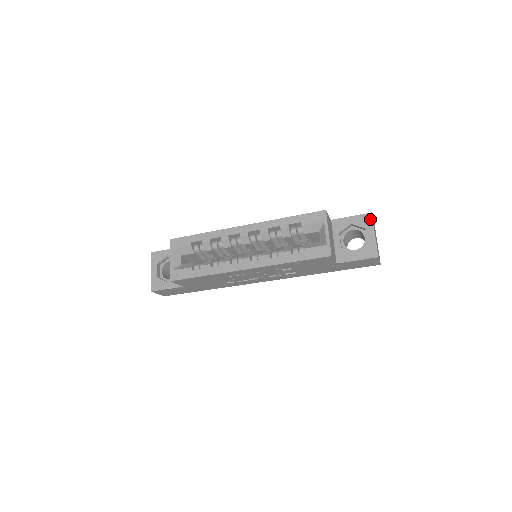
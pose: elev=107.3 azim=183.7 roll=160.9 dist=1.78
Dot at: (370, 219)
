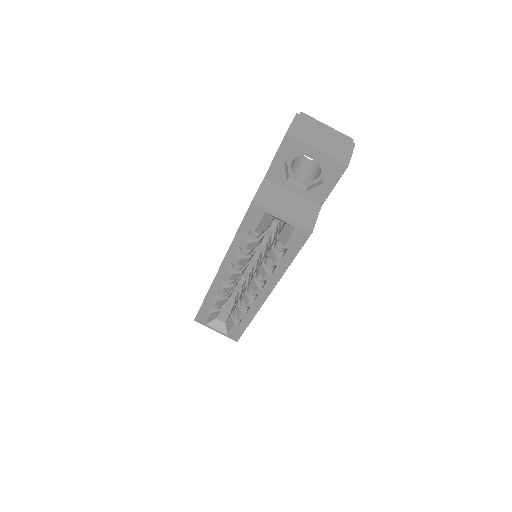
Dot at: (293, 141)
